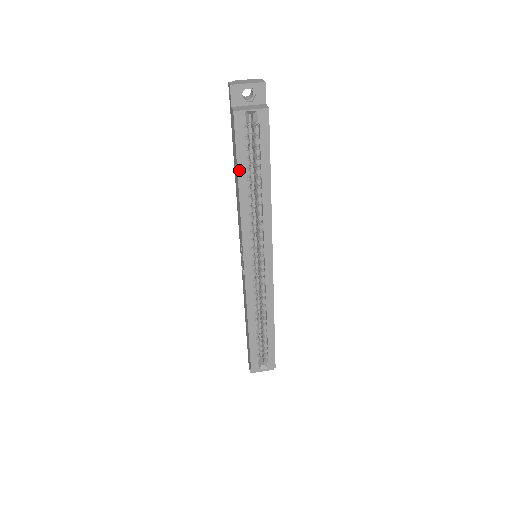
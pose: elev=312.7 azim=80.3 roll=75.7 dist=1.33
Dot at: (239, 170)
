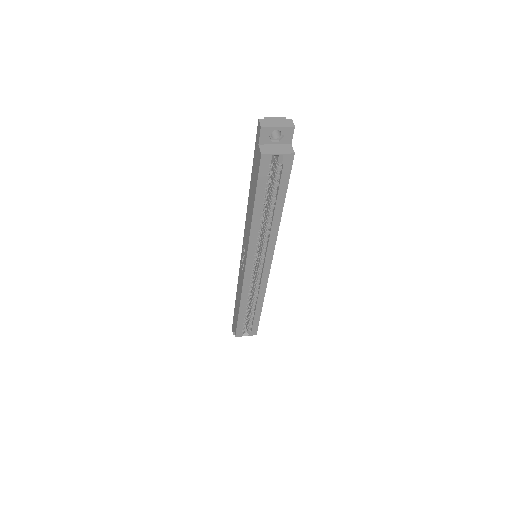
Dot at: (256, 199)
